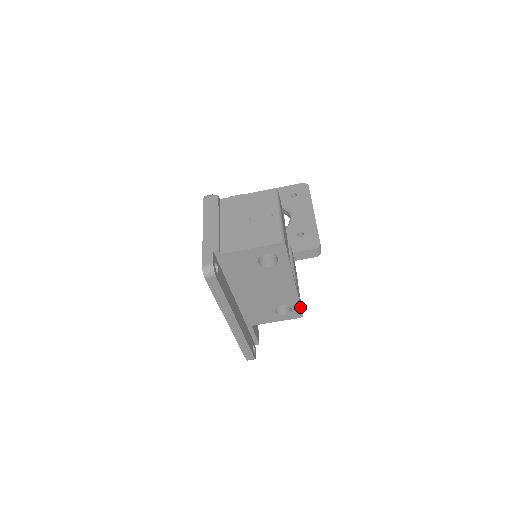
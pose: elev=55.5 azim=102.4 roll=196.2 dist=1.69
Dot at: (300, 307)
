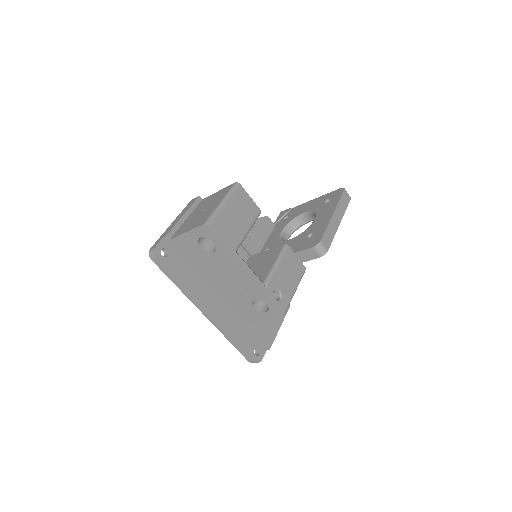
Dot at: (273, 302)
